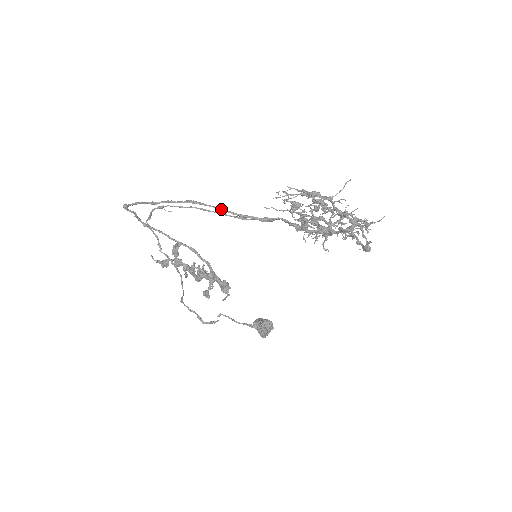
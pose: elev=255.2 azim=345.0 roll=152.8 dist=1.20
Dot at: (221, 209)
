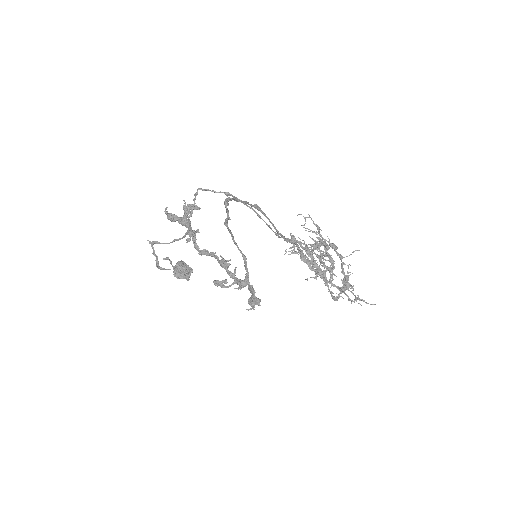
Dot at: (272, 223)
